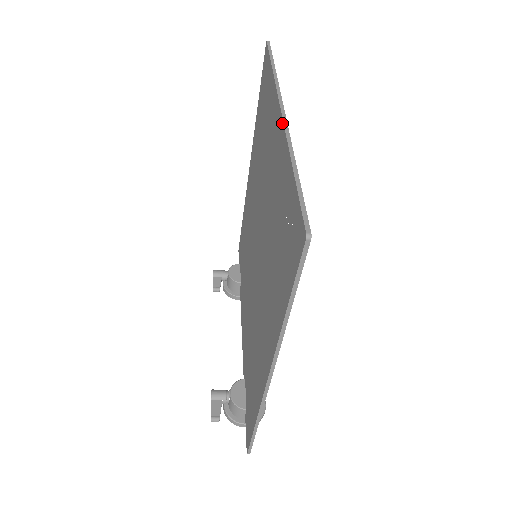
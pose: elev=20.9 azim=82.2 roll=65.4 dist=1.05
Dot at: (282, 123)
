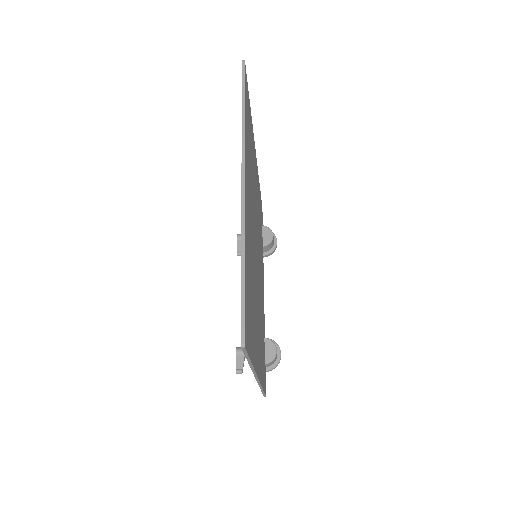
Dot at: (241, 201)
